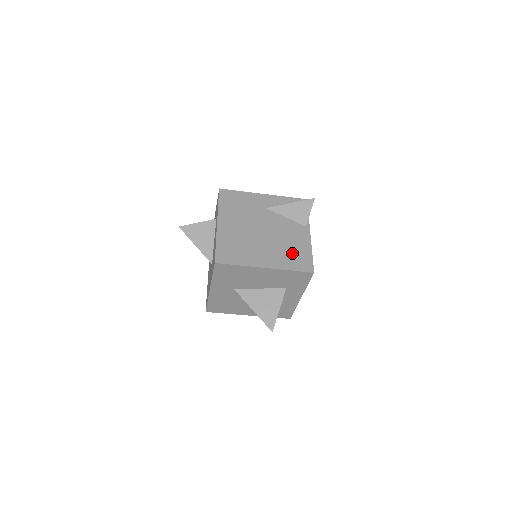
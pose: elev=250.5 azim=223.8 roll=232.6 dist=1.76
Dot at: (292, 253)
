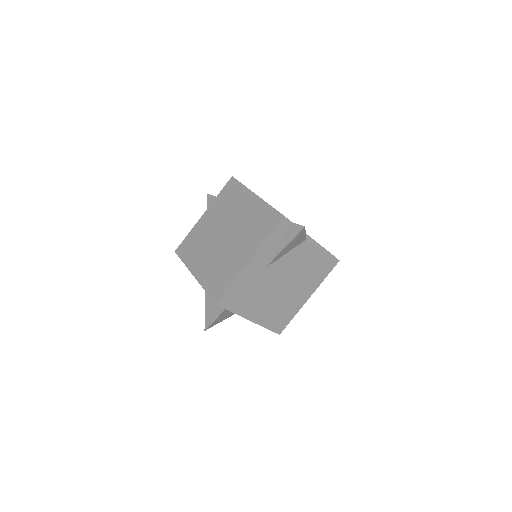
Dot at: (316, 269)
